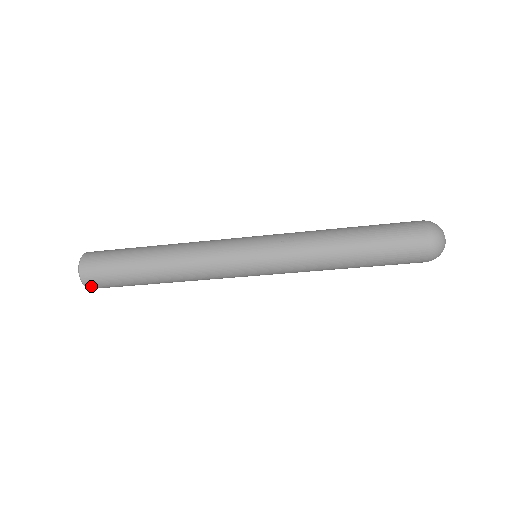
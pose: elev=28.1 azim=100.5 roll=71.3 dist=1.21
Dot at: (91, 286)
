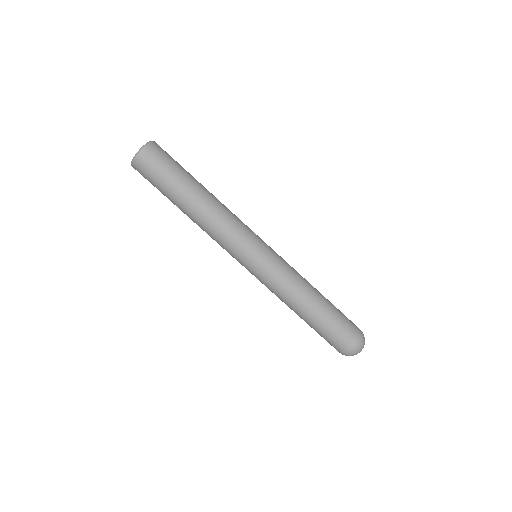
Dot at: (155, 146)
